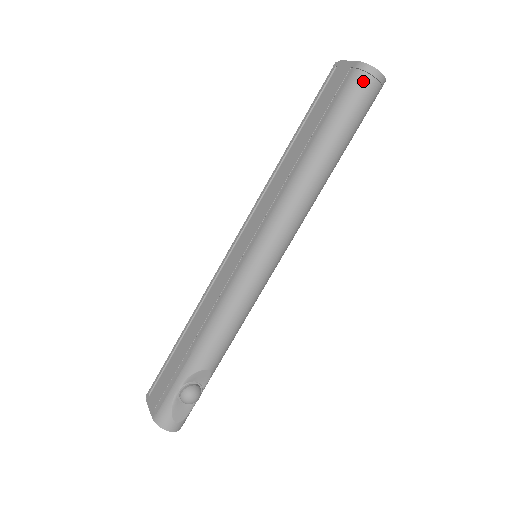
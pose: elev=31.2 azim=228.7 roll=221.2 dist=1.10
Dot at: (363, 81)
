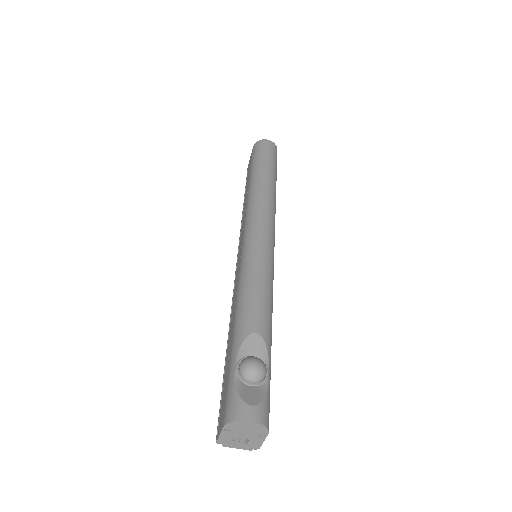
Dot at: (259, 146)
